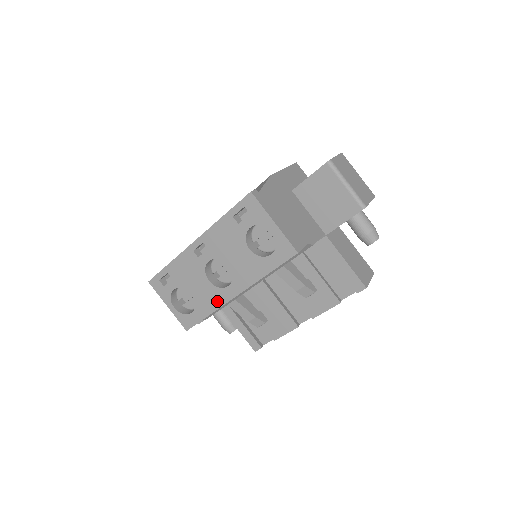
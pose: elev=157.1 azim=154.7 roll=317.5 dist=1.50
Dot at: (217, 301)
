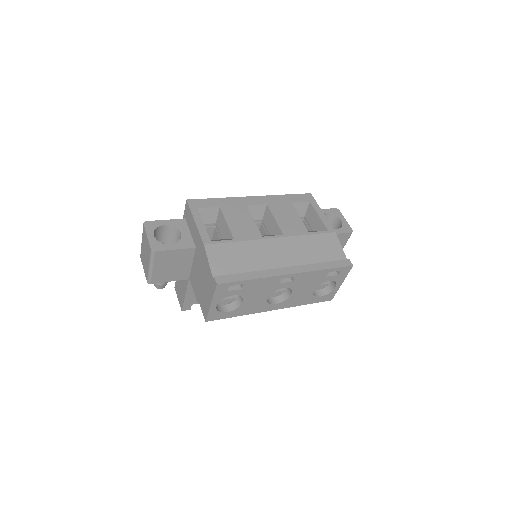
Dot at: (257, 310)
